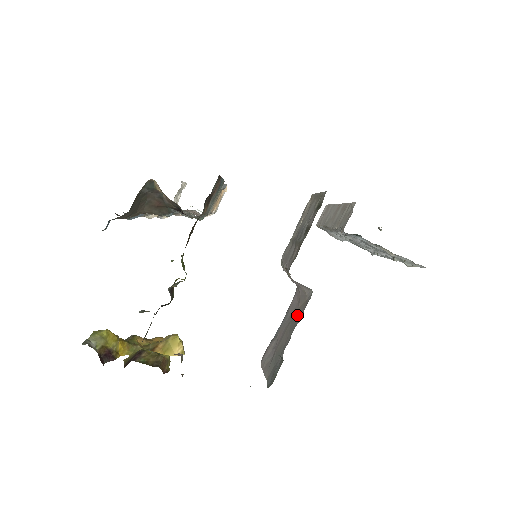
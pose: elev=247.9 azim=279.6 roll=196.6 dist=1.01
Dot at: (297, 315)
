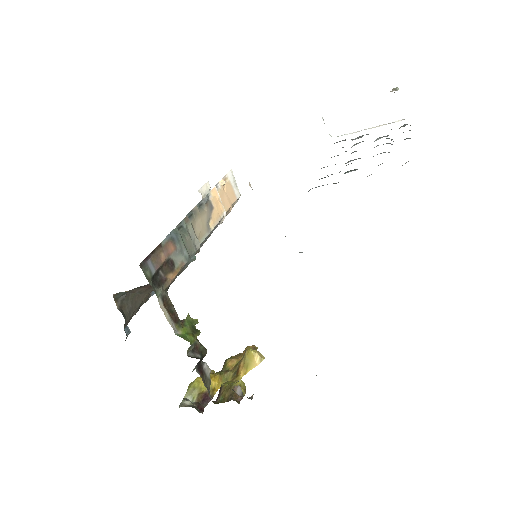
Dot at: occluded
